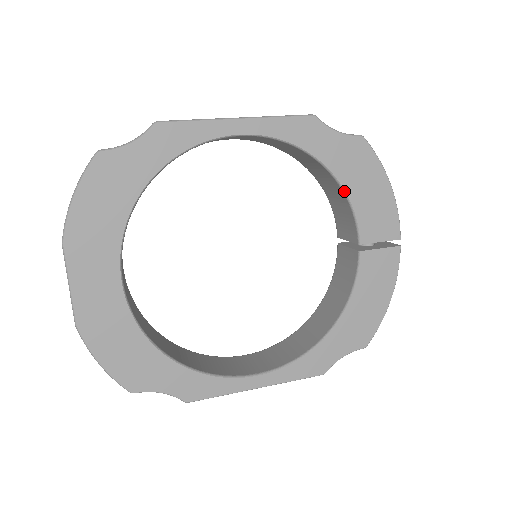
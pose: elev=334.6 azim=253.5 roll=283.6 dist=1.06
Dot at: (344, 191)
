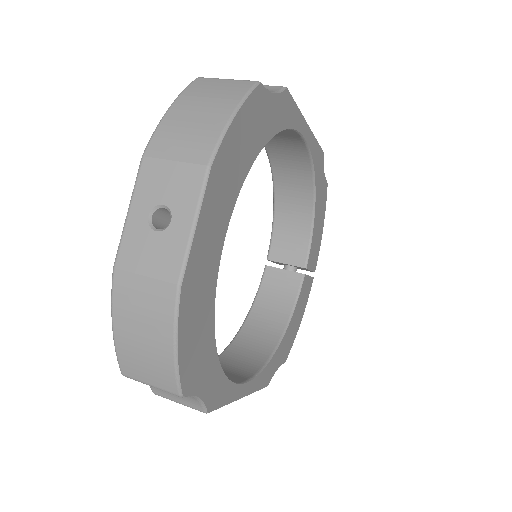
Dot at: (314, 220)
